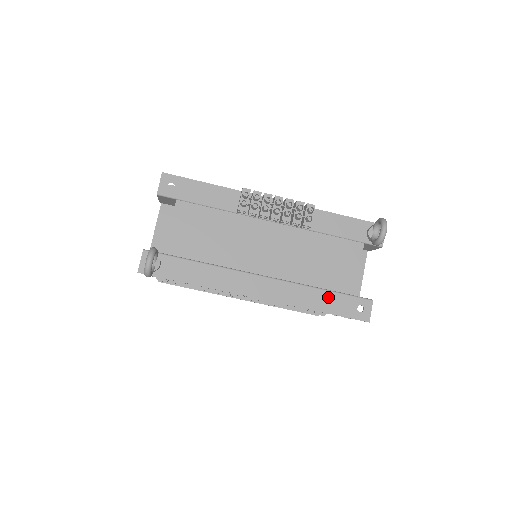
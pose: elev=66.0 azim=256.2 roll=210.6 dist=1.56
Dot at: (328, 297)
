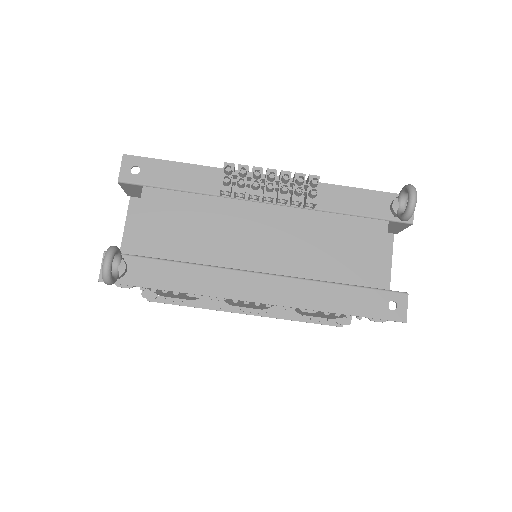
Dot at: (348, 294)
